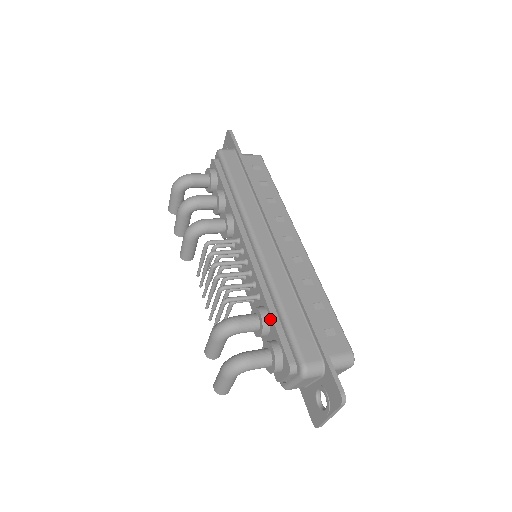
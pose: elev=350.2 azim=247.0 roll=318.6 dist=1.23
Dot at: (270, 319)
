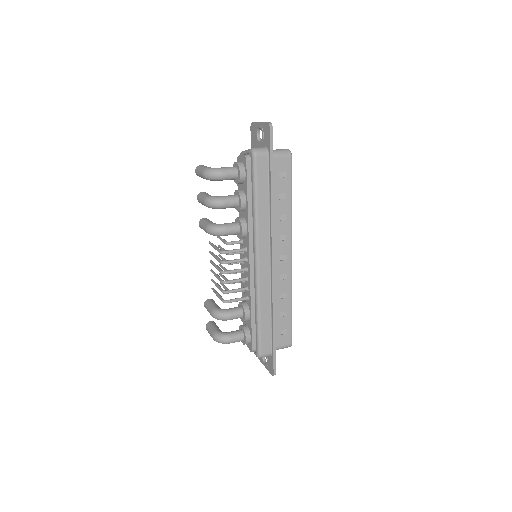
Dot at: (250, 319)
